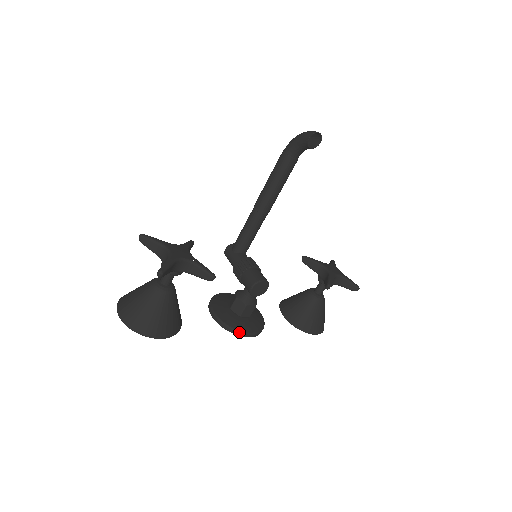
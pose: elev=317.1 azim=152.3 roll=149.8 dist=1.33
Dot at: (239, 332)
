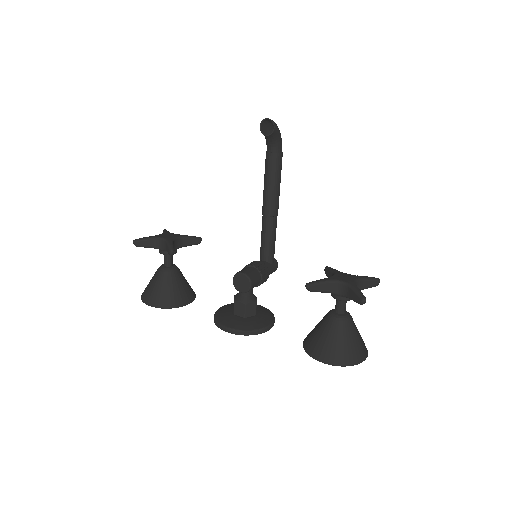
Dot at: (219, 324)
